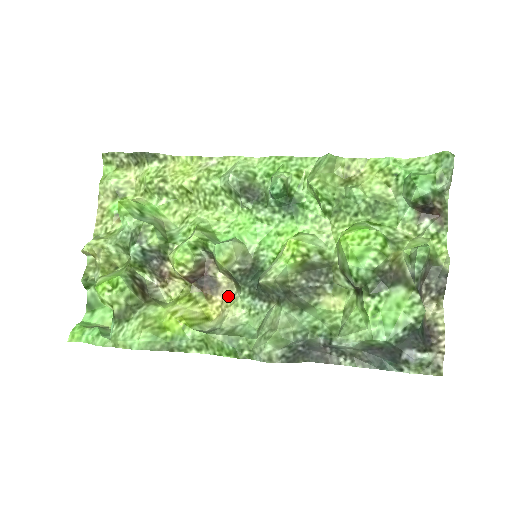
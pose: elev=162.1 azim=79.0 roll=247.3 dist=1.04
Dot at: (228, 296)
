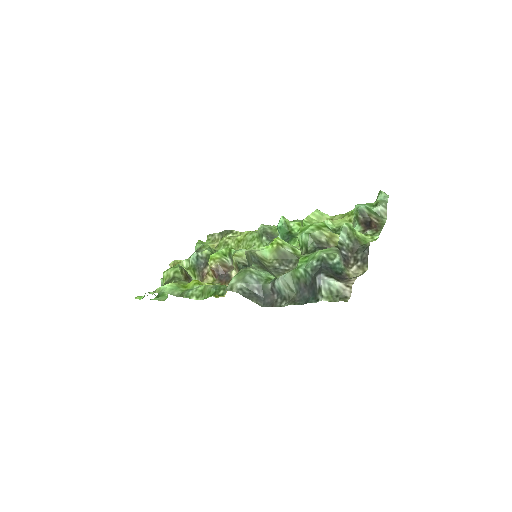
Dot at: occluded
